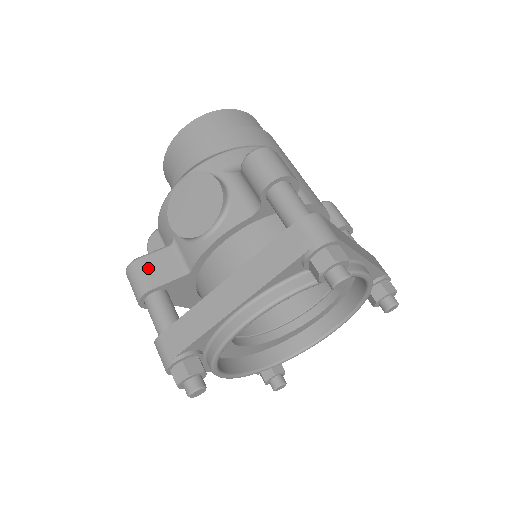
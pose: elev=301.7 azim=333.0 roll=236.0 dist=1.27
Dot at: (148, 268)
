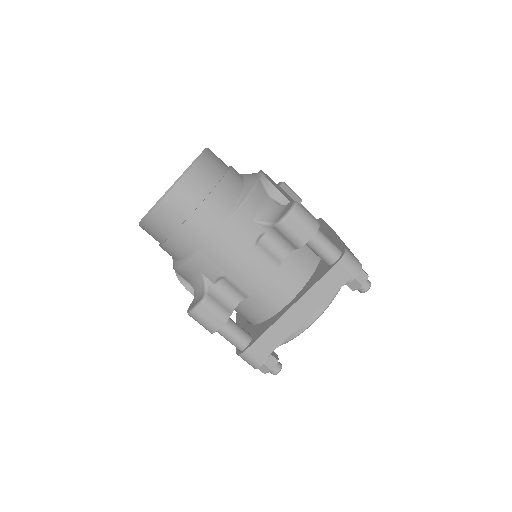
Dot at: occluded
